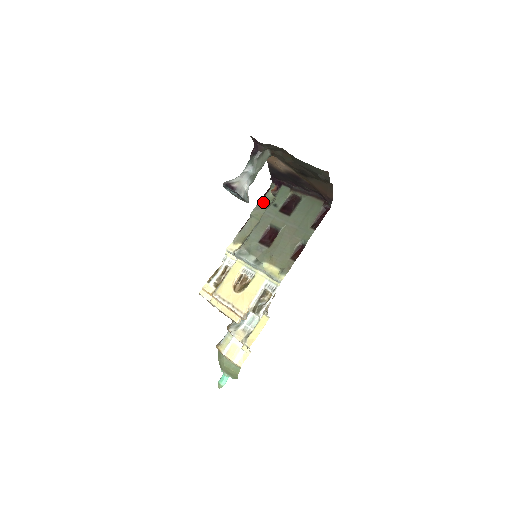
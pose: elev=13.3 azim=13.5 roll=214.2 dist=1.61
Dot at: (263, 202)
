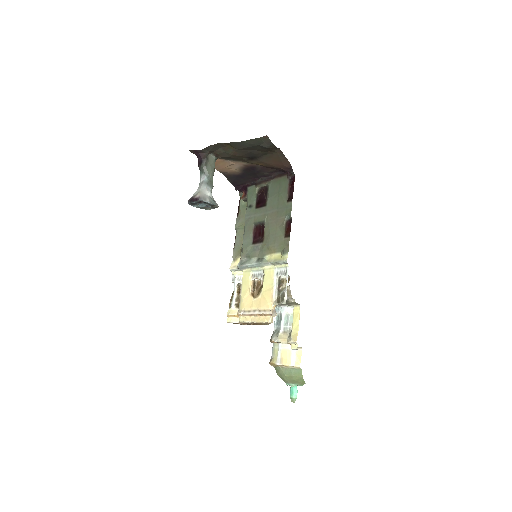
Dot at: (240, 212)
